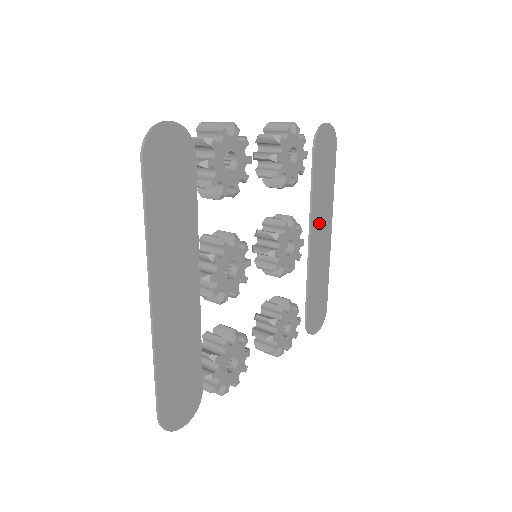
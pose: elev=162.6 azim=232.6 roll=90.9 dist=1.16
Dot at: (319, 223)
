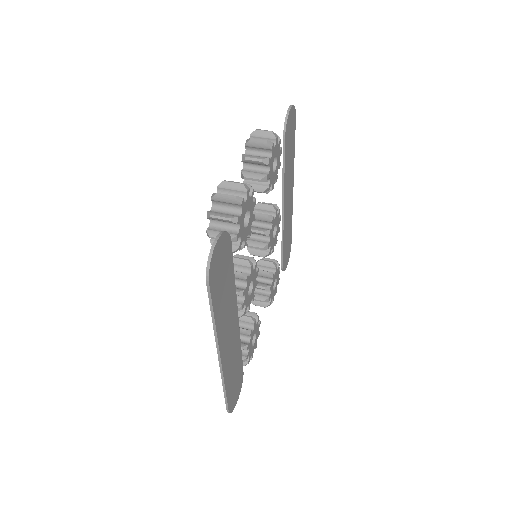
Dot at: (287, 192)
